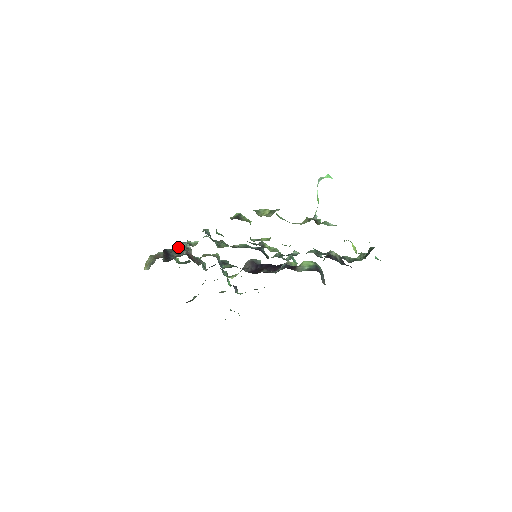
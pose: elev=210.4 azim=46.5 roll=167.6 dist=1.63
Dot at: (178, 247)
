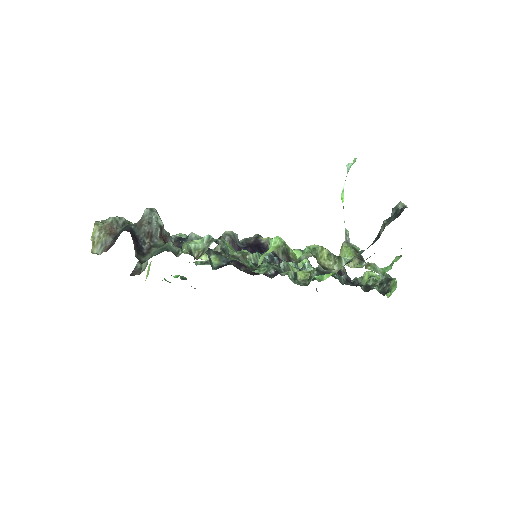
Dot at: (146, 222)
